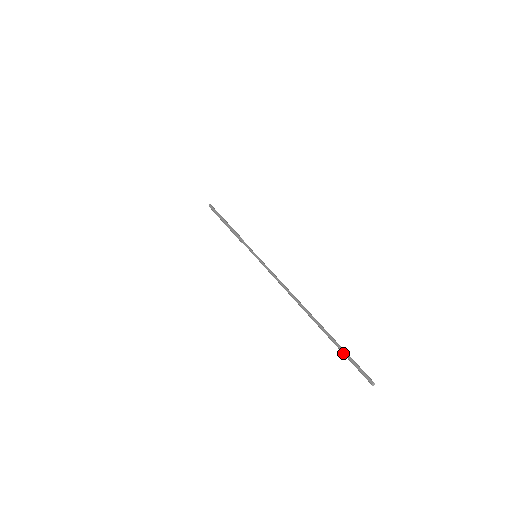
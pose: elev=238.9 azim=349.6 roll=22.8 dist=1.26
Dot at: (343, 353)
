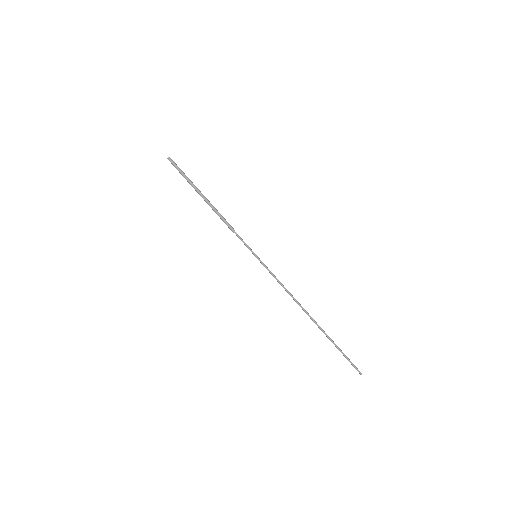
Dot at: (344, 355)
